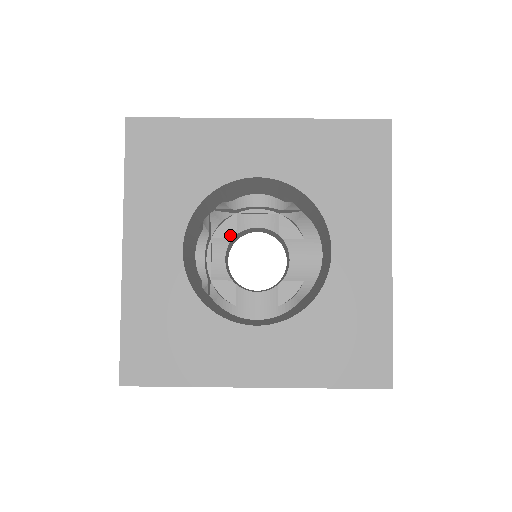
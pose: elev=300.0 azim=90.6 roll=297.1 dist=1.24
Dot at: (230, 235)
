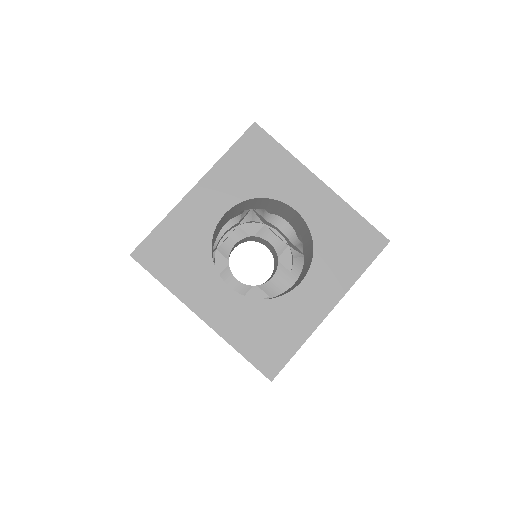
Dot at: (250, 233)
